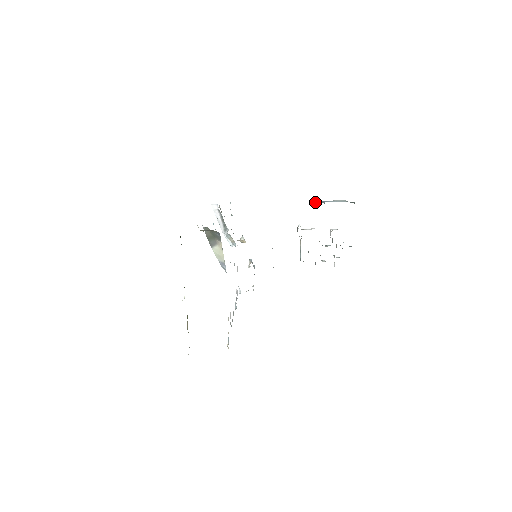
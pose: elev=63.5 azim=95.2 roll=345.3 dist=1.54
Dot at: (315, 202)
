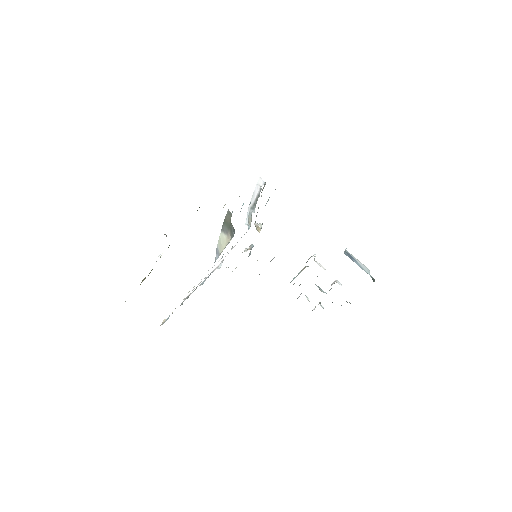
Dot at: (344, 252)
